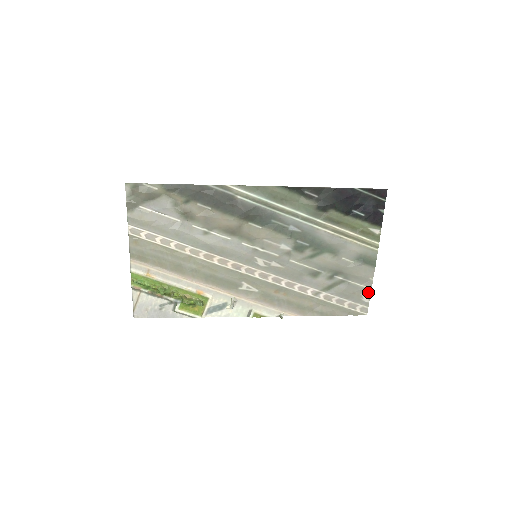
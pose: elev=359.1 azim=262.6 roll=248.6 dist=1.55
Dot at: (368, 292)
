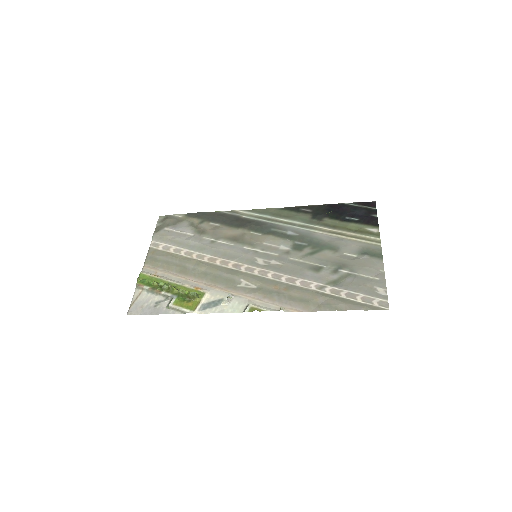
Dot at: (382, 284)
